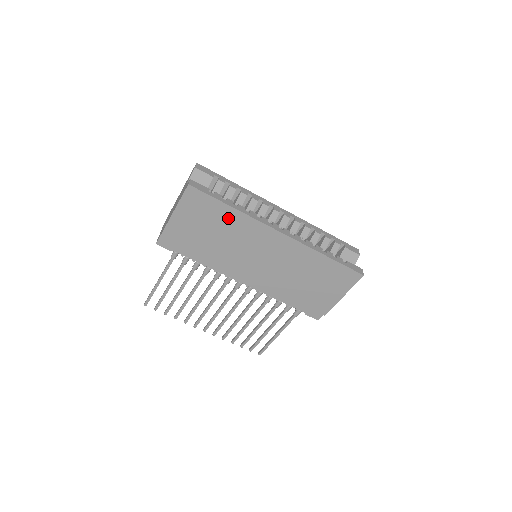
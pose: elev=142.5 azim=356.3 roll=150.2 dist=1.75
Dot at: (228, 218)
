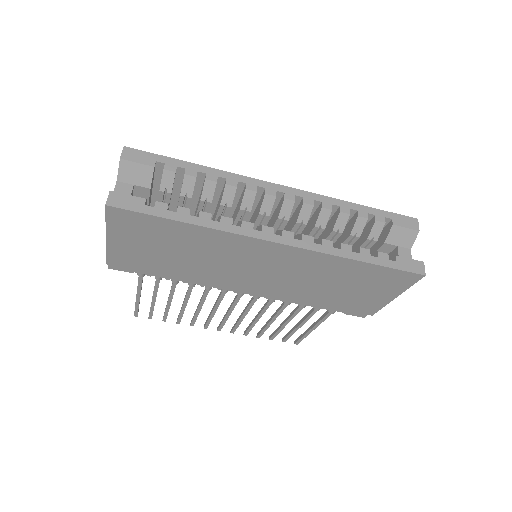
Dot at: (188, 235)
